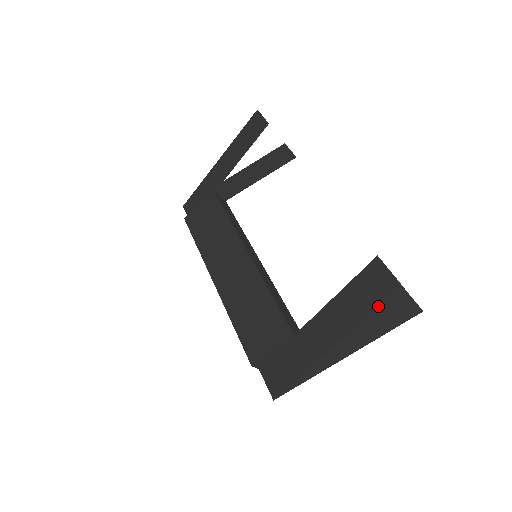
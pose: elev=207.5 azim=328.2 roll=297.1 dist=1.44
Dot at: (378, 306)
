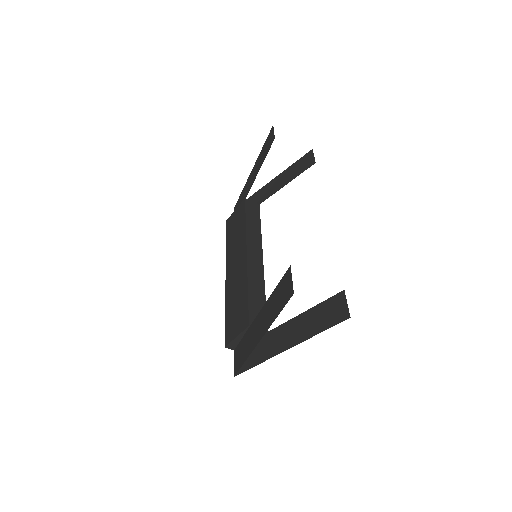
Dot at: (321, 308)
